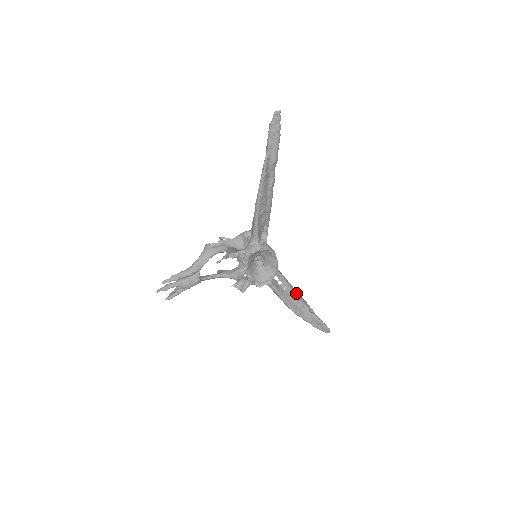
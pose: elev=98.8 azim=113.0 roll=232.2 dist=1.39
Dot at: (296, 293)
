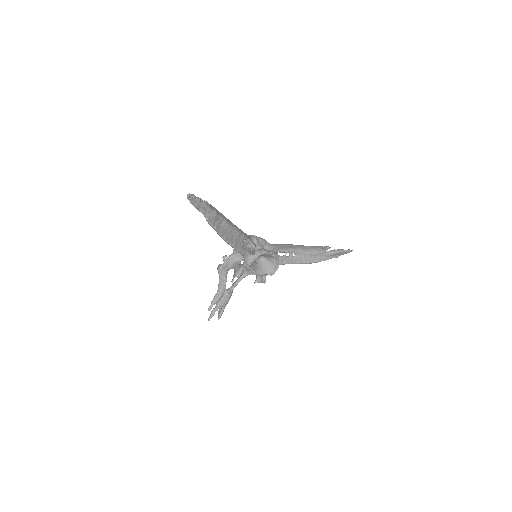
Dot at: (305, 250)
